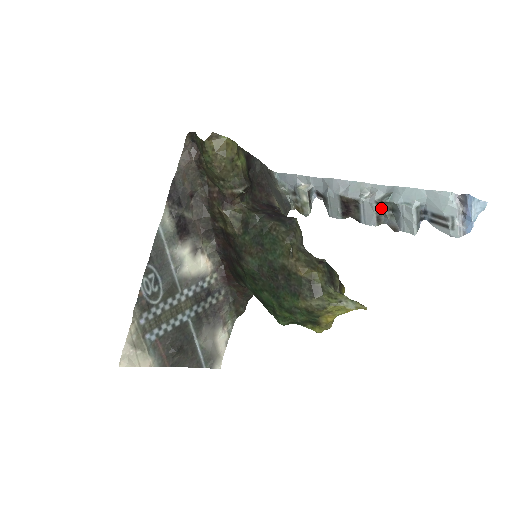
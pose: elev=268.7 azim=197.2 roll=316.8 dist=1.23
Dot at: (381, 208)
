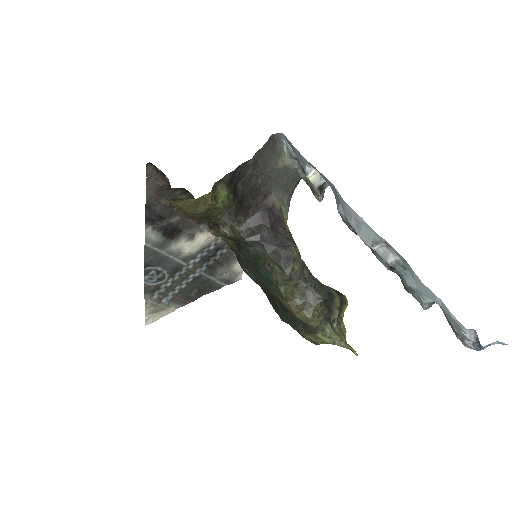
Dot at: (394, 269)
